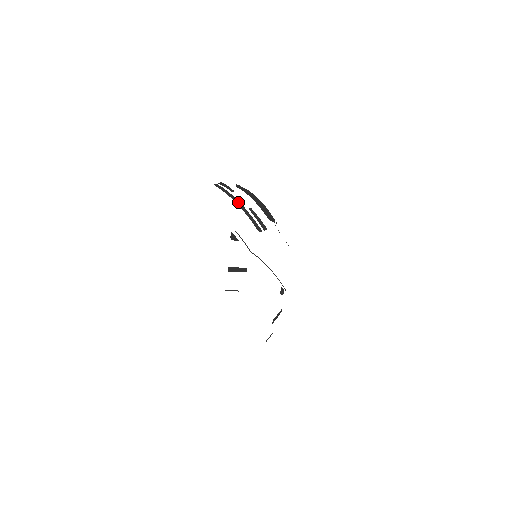
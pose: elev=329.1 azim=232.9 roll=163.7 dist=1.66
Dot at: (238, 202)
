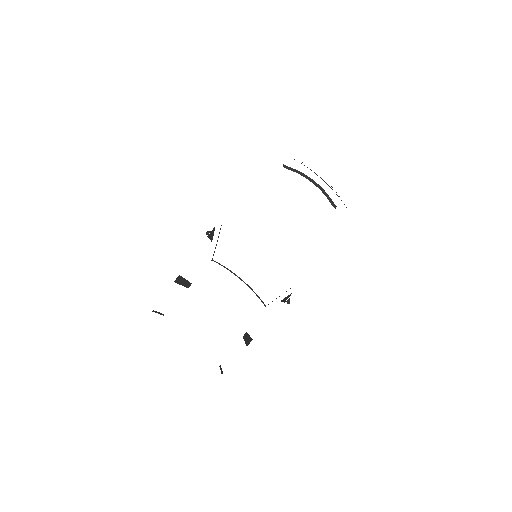
Dot at: (315, 173)
